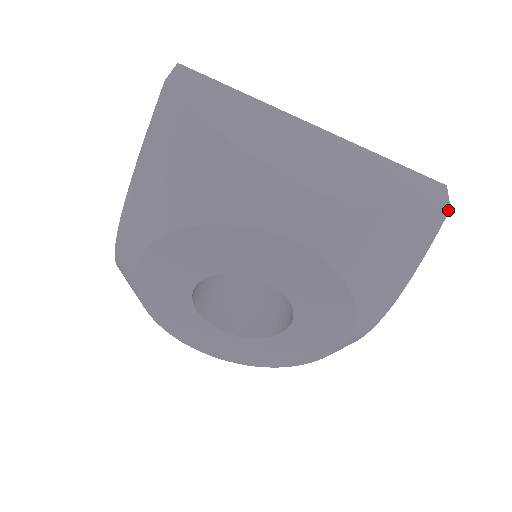
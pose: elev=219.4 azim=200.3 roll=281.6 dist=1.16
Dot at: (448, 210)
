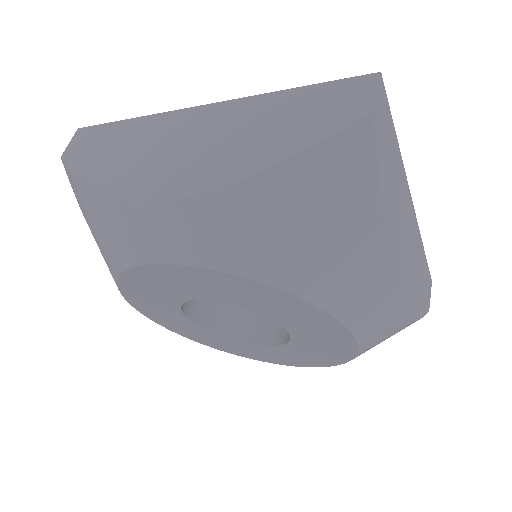
Dot at: occluded
